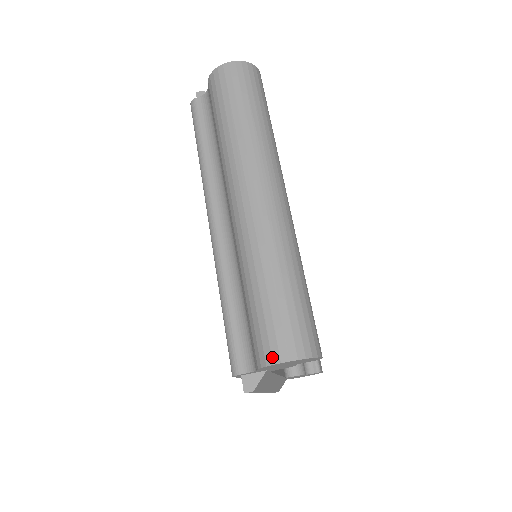
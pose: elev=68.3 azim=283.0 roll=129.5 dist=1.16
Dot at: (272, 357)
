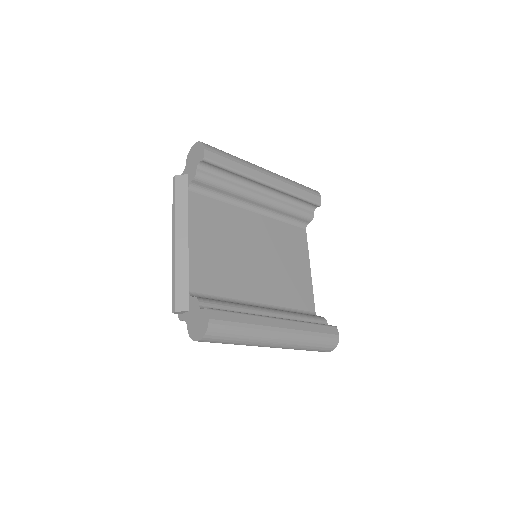
Dot at: occluded
